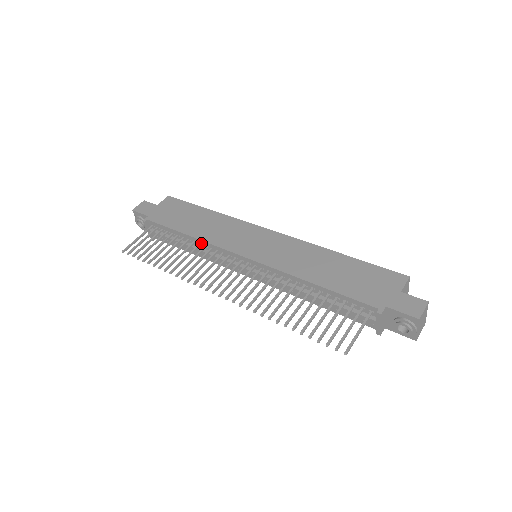
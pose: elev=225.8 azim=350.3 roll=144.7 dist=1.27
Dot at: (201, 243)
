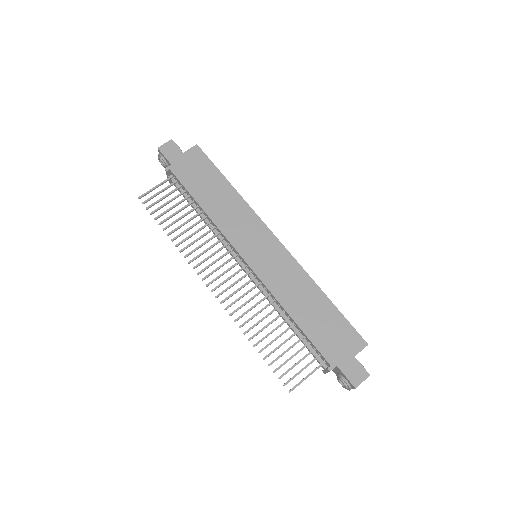
Dot at: (212, 222)
